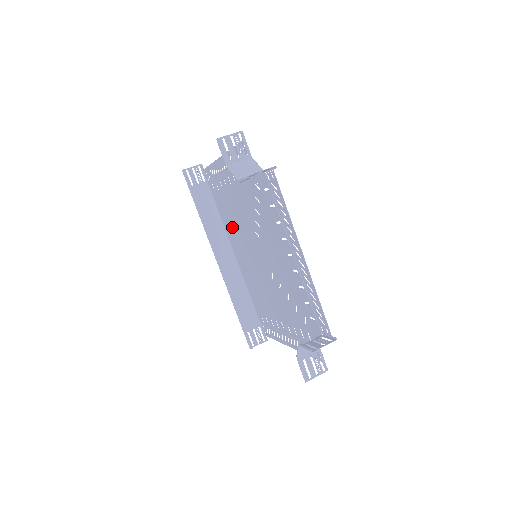
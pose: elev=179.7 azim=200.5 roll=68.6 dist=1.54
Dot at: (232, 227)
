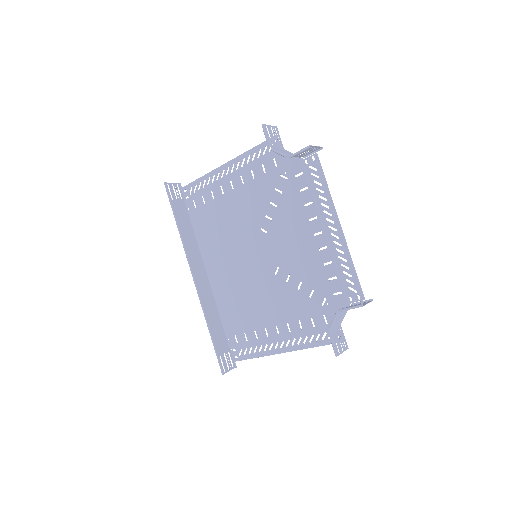
Dot at: (215, 239)
